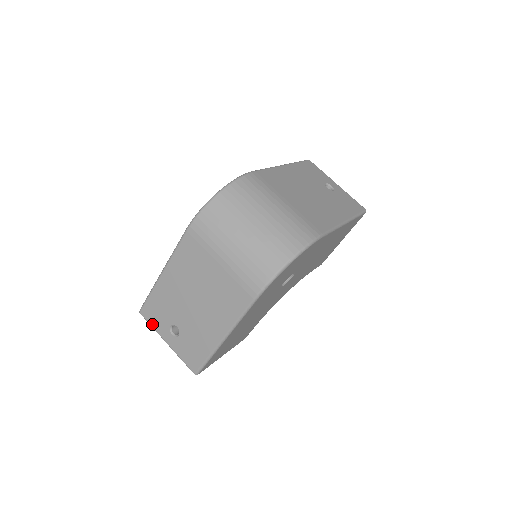
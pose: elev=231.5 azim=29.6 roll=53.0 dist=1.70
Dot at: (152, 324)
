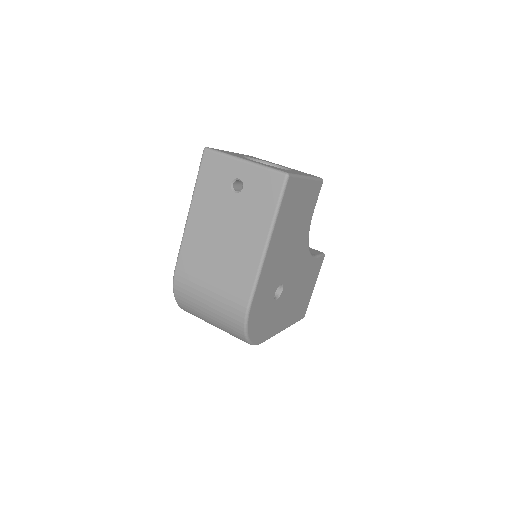
Dot at: occluded
